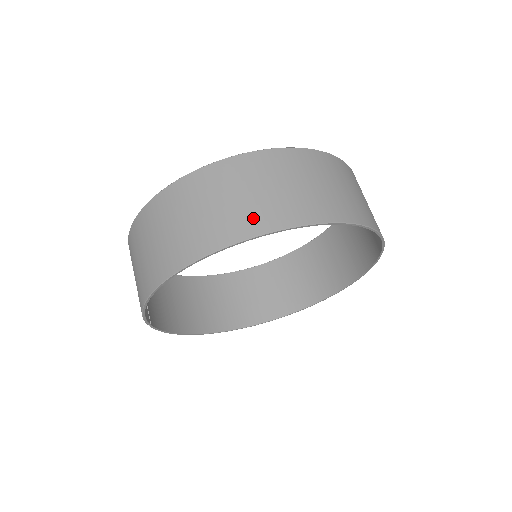
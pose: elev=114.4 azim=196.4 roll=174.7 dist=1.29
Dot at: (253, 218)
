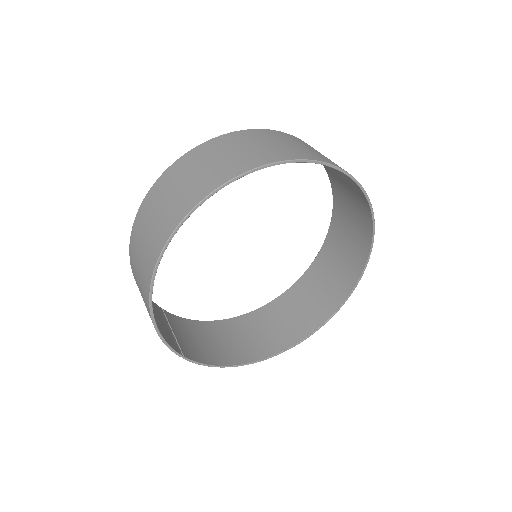
Dot at: (193, 194)
